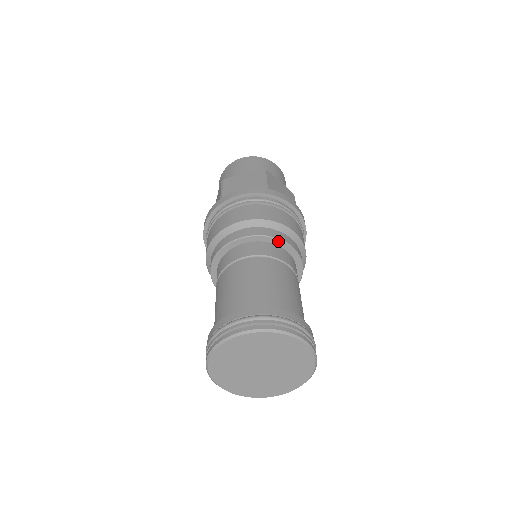
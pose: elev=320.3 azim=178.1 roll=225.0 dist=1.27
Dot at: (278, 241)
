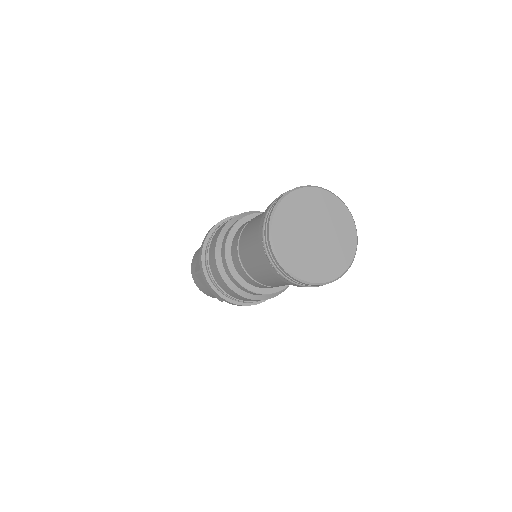
Dot at: occluded
